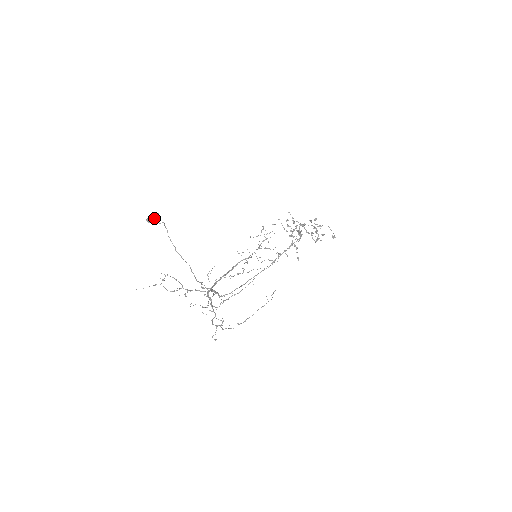
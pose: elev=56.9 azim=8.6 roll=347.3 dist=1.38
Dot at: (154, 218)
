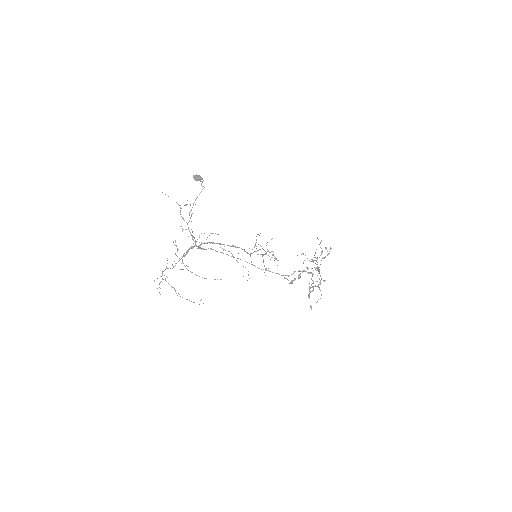
Dot at: (200, 180)
